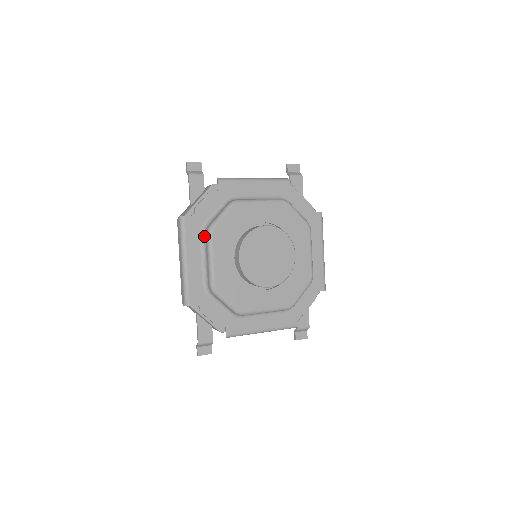
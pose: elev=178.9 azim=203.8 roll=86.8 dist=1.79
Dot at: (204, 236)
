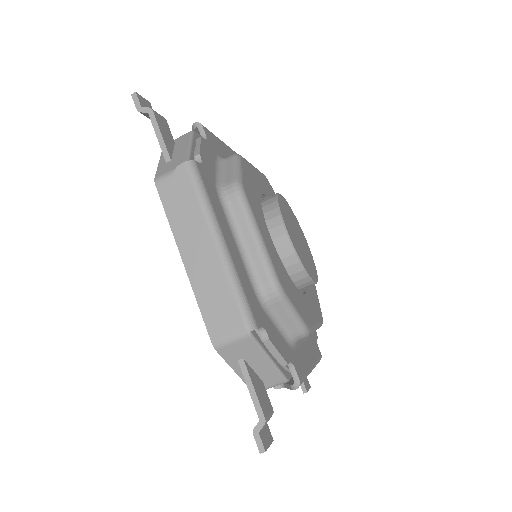
Dot at: (226, 201)
